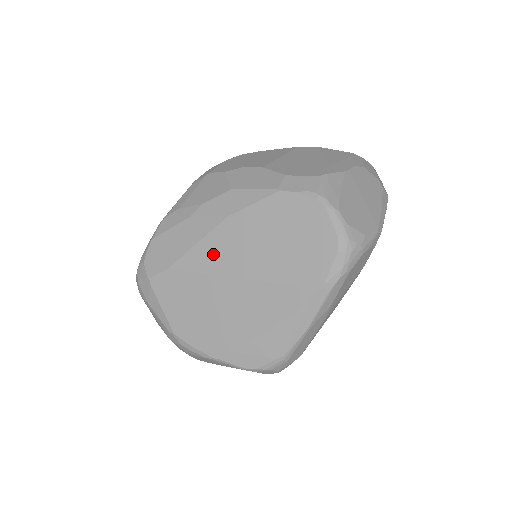
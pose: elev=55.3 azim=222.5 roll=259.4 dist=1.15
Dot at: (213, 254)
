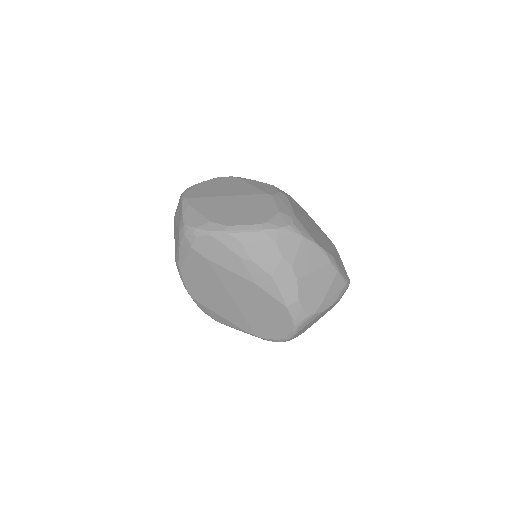
Dot at: (232, 282)
